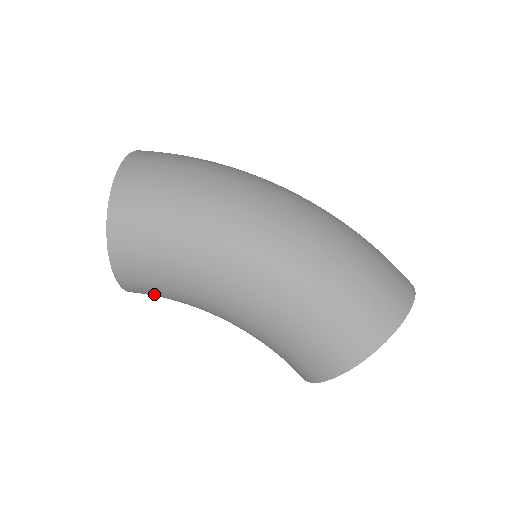
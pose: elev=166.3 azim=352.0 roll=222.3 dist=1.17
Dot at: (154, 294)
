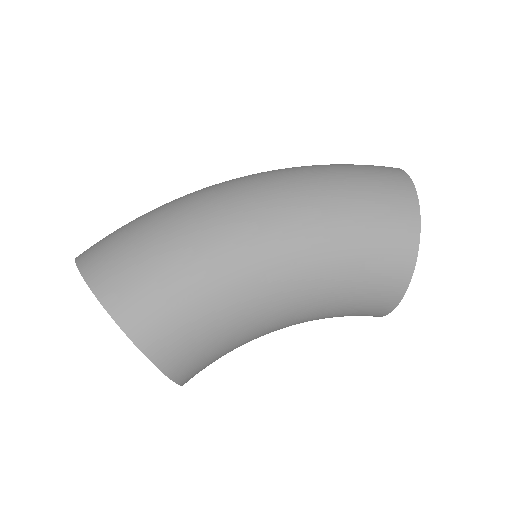
Dot at: (205, 358)
